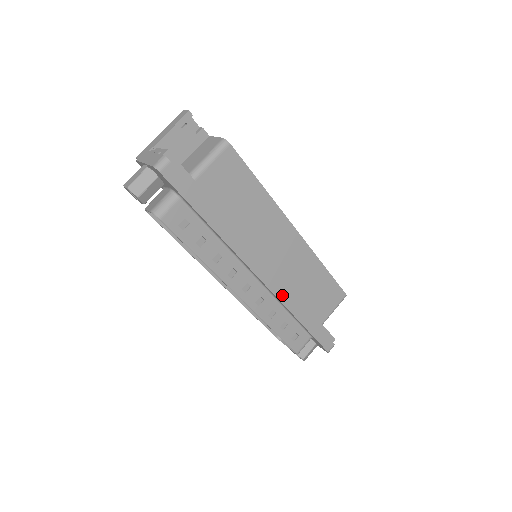
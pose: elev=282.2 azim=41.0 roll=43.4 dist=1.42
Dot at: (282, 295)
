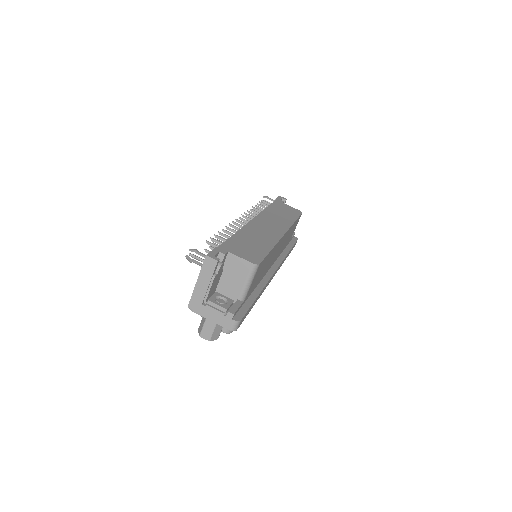
Dot at: (280, 266)
